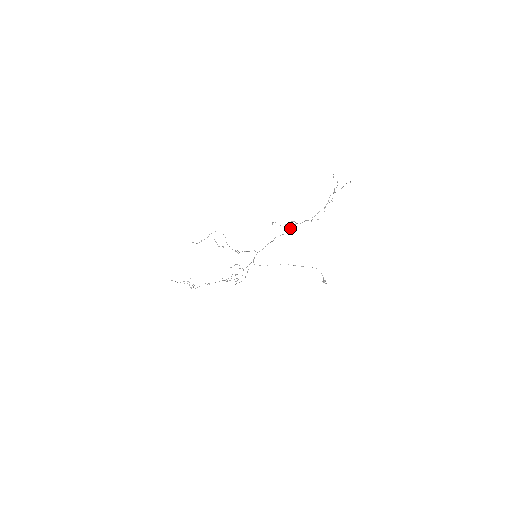
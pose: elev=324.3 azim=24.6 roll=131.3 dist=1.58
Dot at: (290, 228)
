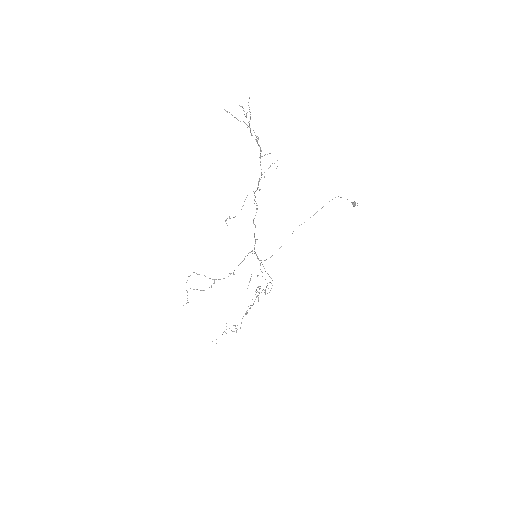
Dot at: occluded
